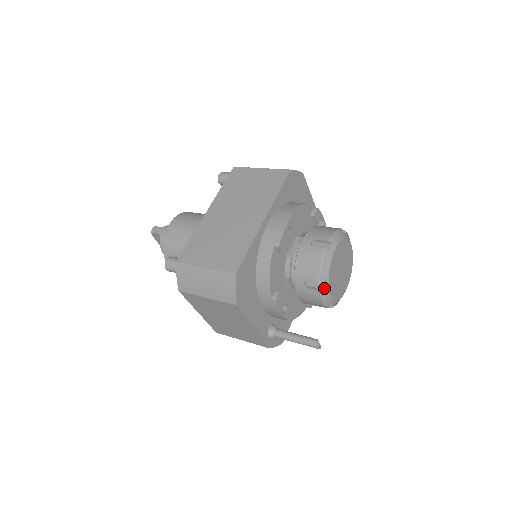
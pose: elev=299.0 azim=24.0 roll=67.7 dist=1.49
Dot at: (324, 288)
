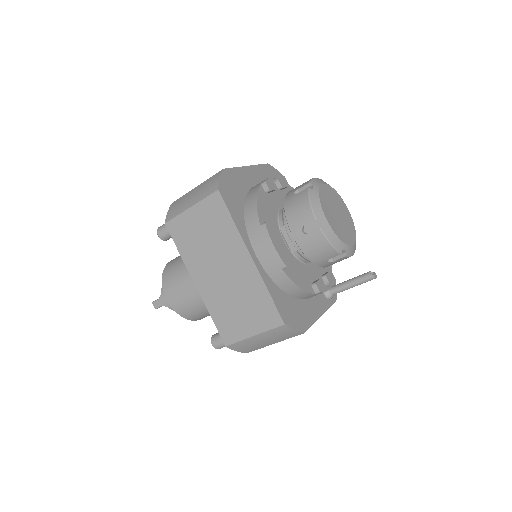
Dot at: (346, 251)
